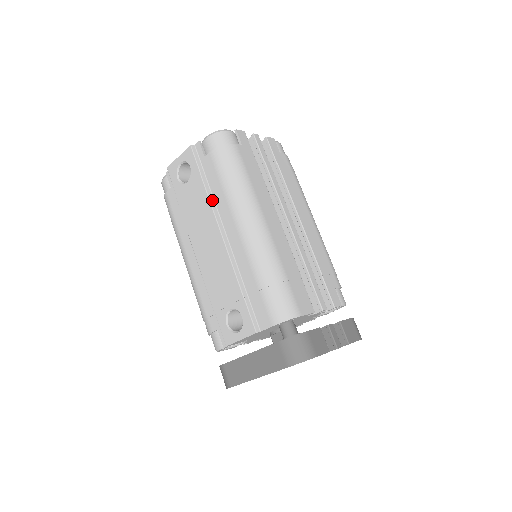
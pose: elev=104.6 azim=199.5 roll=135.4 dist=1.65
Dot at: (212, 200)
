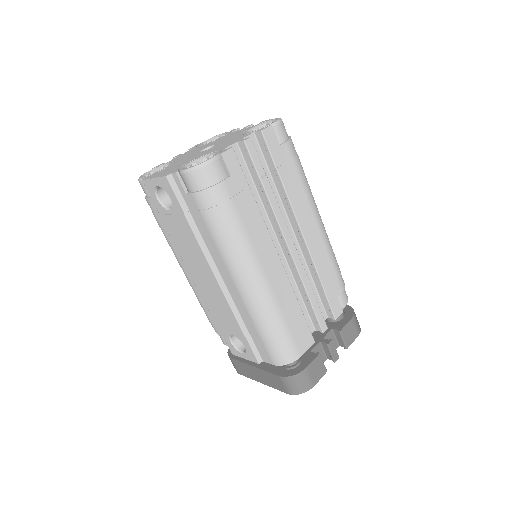
Dot at: (202, 243)
